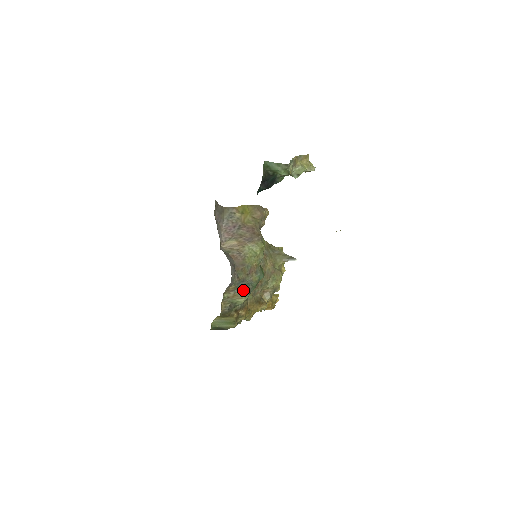
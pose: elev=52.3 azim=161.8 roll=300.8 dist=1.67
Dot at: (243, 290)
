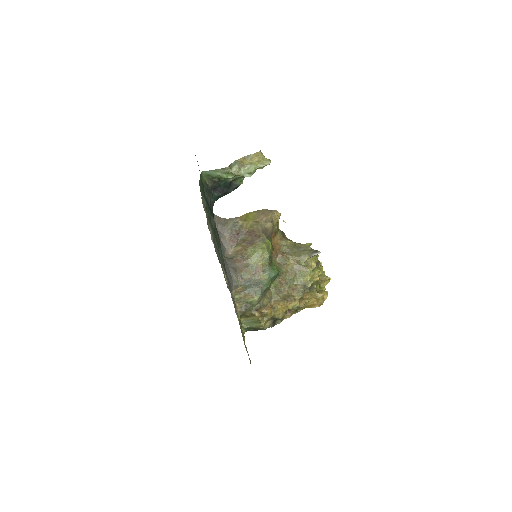
Dot at: (253, 289)
